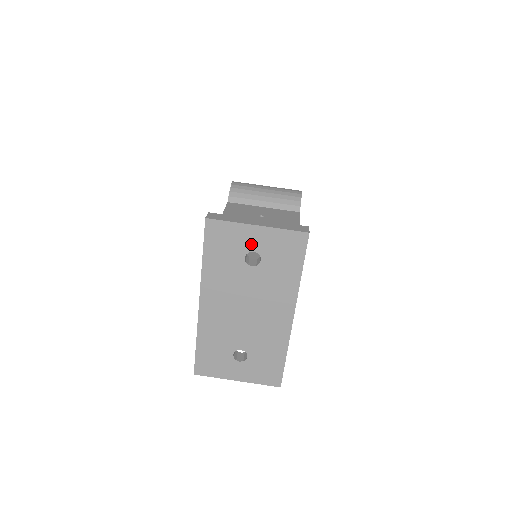
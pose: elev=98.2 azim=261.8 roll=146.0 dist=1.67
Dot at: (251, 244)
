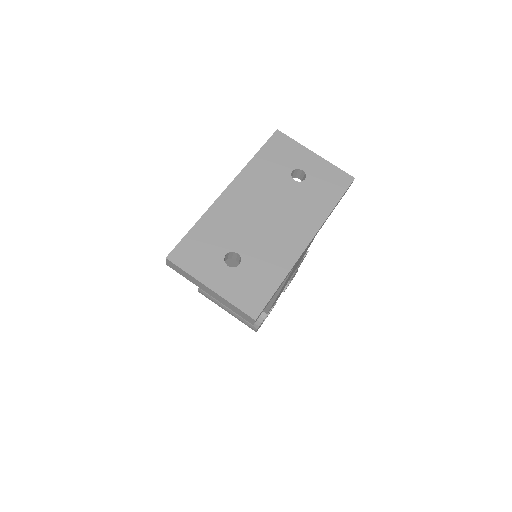
Dot at: (303, 164)
